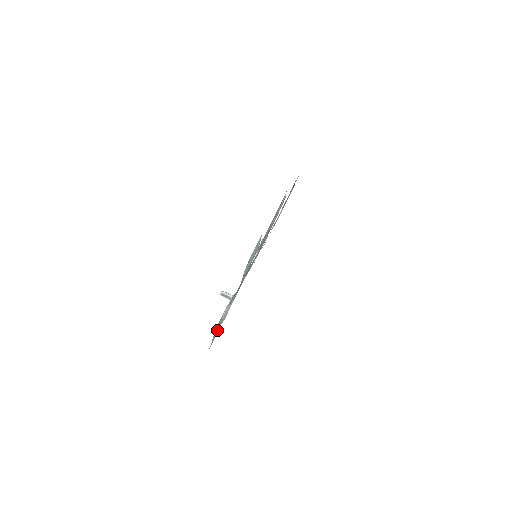
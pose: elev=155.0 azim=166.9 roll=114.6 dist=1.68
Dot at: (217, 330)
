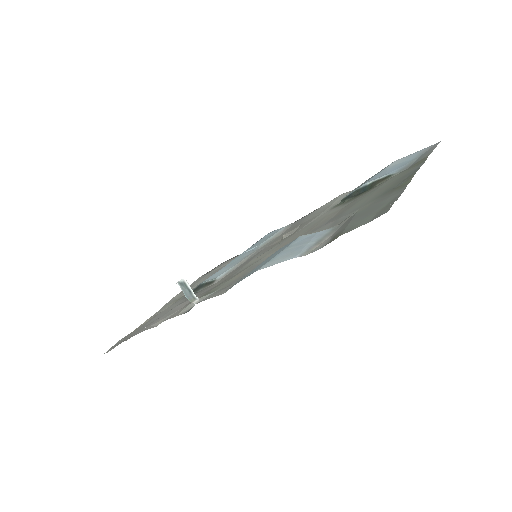
Dot at: (321, 236)
